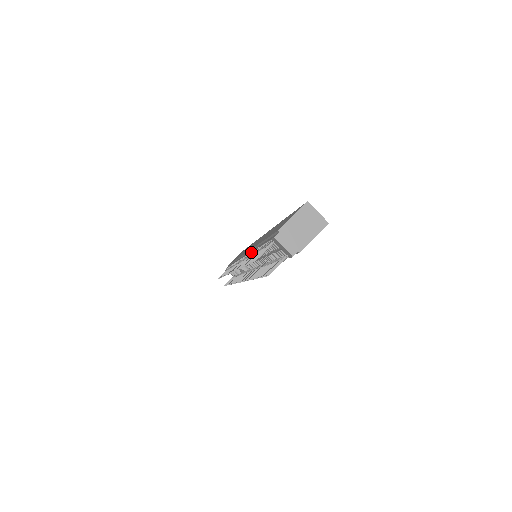
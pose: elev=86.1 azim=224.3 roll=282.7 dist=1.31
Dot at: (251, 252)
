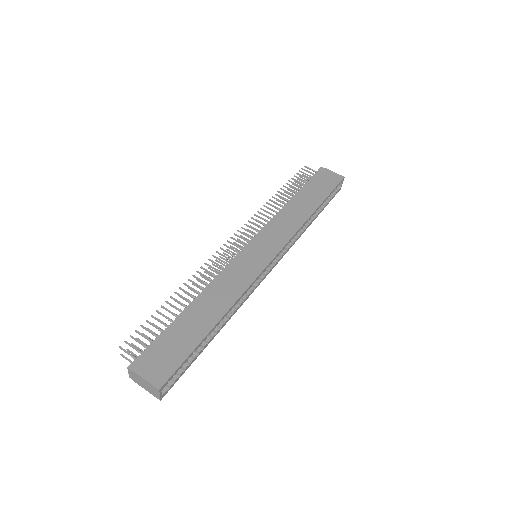
Dot at: (206, 286)
